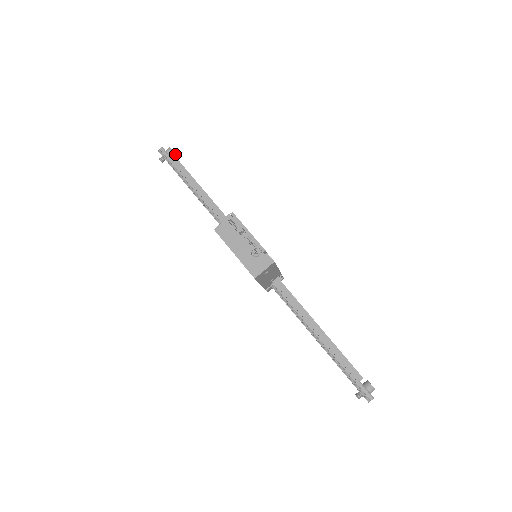
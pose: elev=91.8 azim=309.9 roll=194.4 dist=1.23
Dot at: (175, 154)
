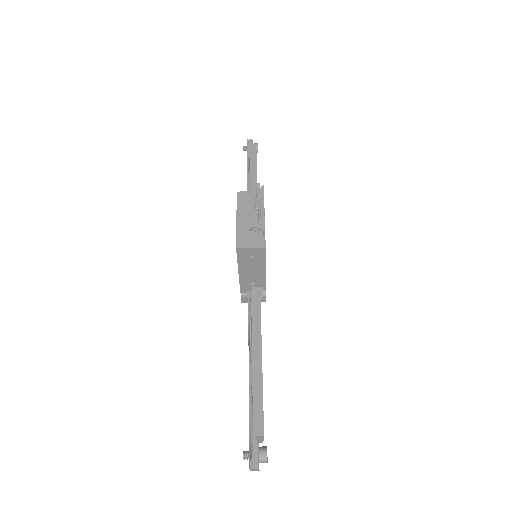
Dot at: occluded
